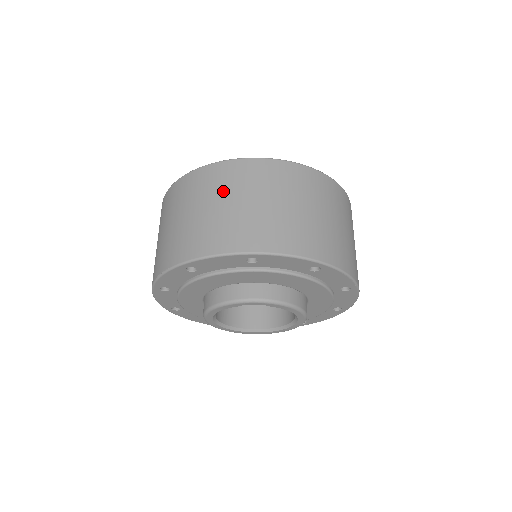
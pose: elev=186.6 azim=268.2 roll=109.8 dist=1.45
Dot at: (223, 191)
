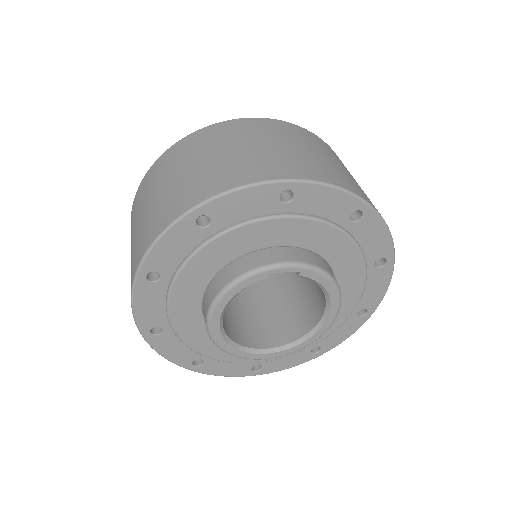
Dot at: (231, 140)
